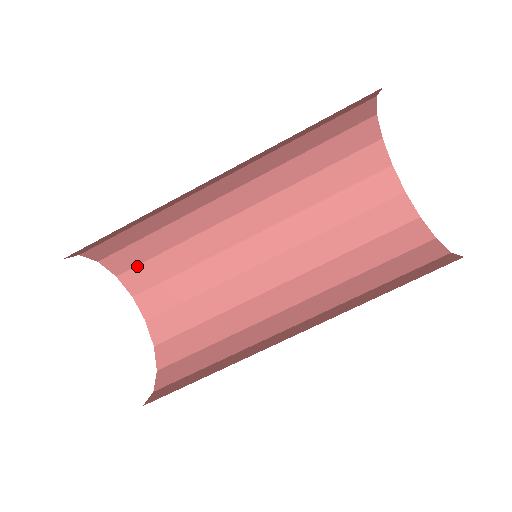
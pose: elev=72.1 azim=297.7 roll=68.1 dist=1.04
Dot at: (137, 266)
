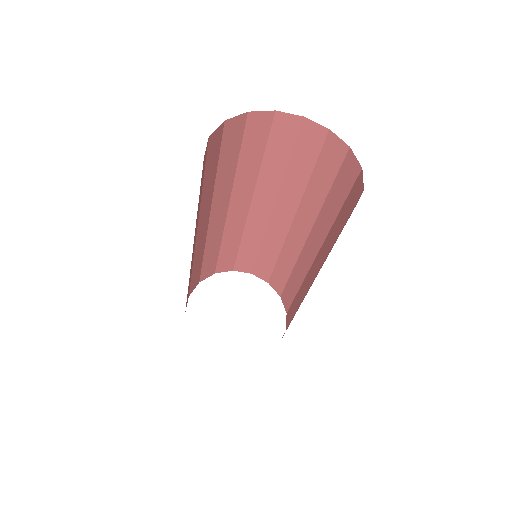
Dot at: (190, 288)
